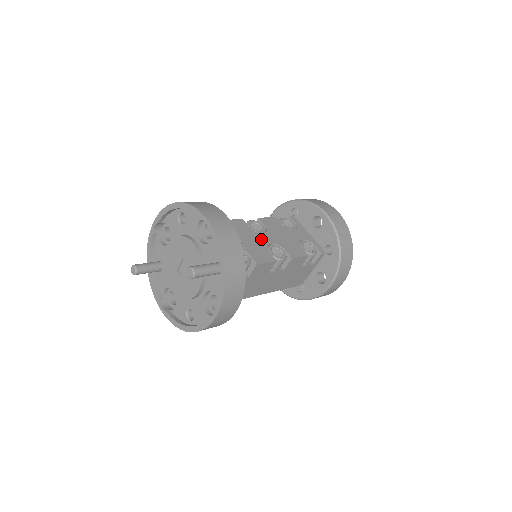
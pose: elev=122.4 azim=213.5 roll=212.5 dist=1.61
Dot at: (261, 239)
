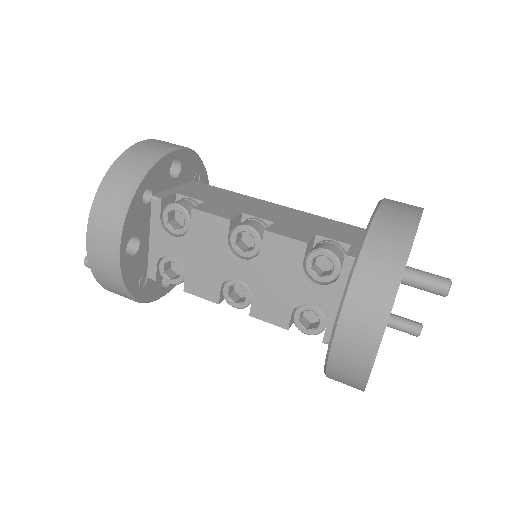
Dot at: (227, 265)
